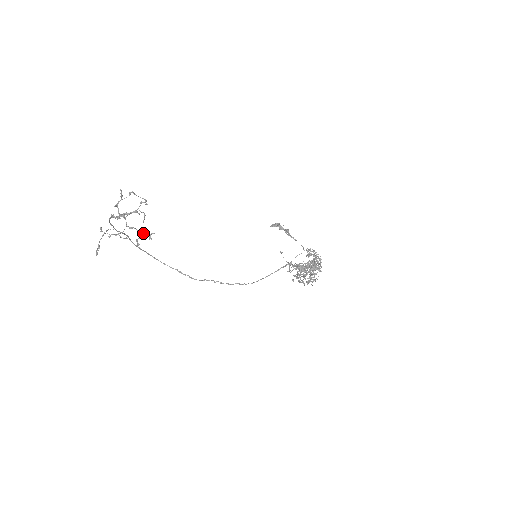
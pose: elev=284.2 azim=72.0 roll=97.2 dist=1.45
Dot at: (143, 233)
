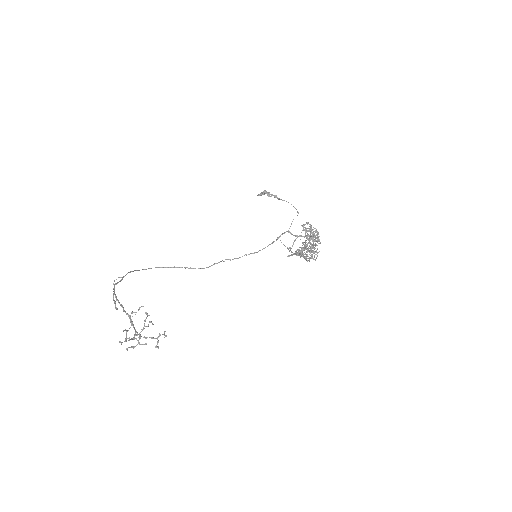
Dot at: occluded
